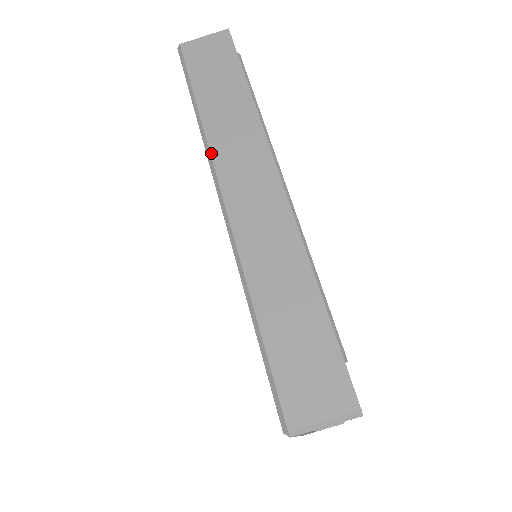
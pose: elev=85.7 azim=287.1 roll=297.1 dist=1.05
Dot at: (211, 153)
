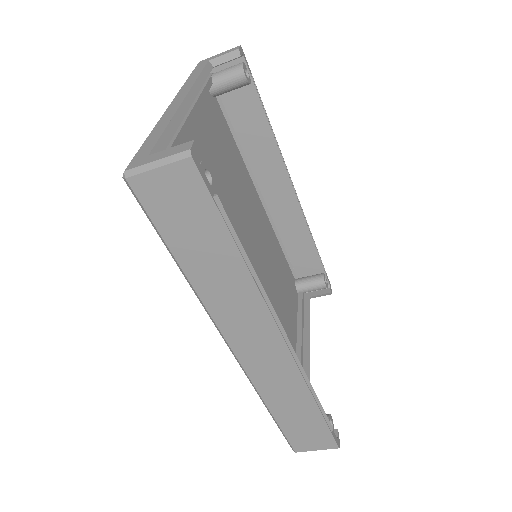
Dot at: (211, 315)
